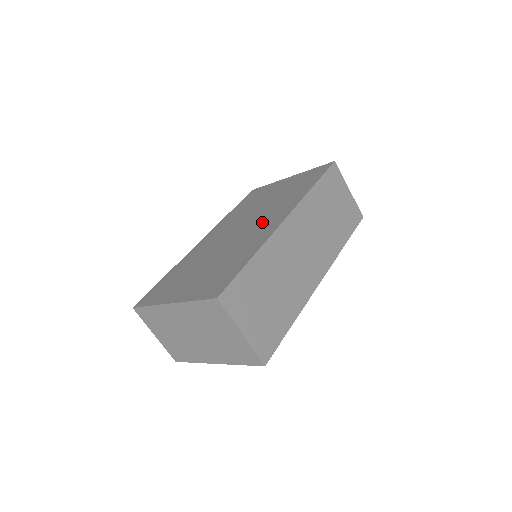
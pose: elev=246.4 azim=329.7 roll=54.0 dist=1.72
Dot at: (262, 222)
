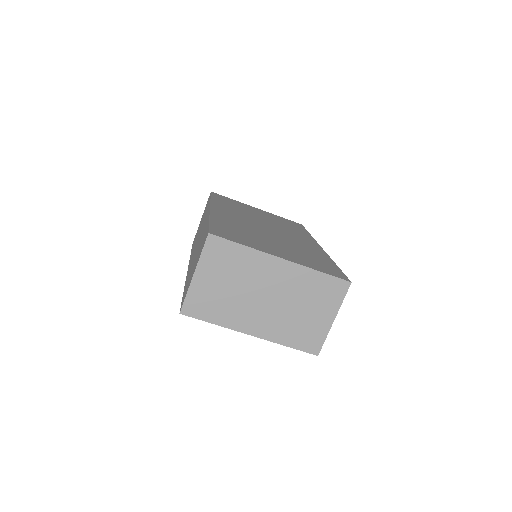
Dot at: (293, 236)
